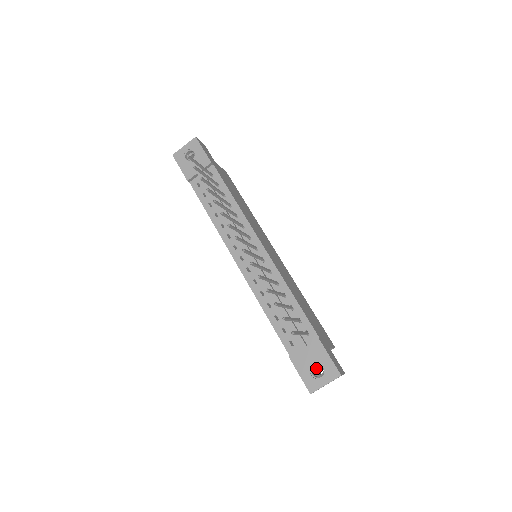
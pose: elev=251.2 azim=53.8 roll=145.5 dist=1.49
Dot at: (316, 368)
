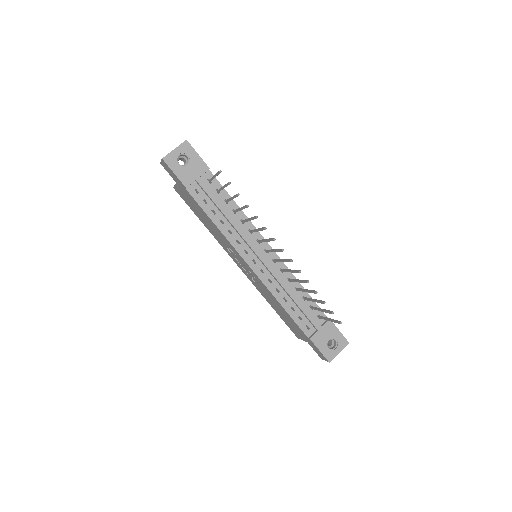
Dot at: occluded
